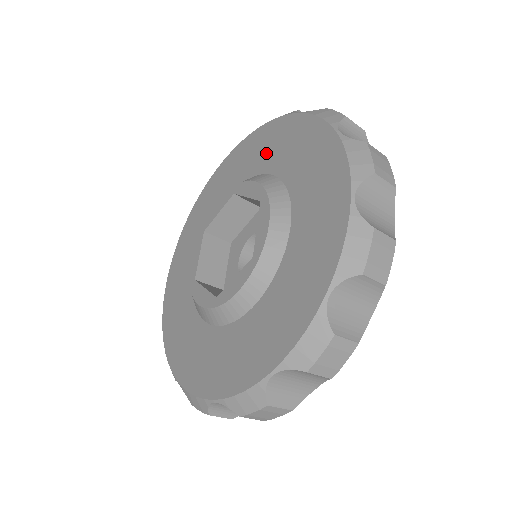
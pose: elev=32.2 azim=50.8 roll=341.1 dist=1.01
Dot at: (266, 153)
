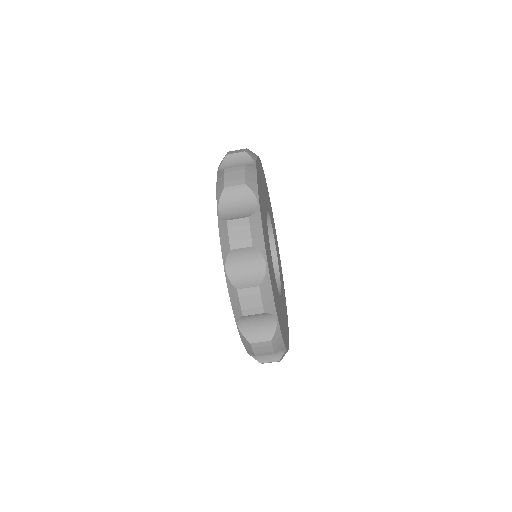
Dot at: occluded
